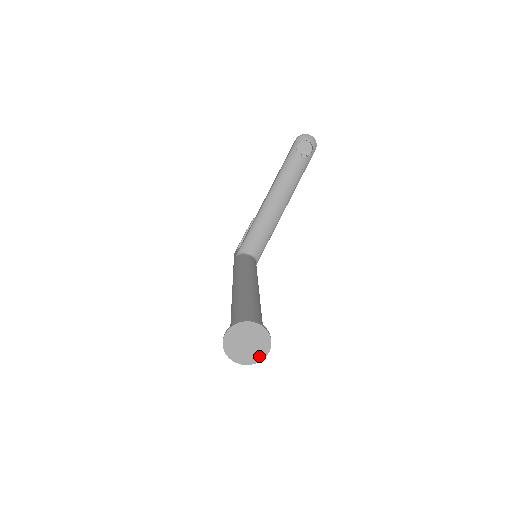
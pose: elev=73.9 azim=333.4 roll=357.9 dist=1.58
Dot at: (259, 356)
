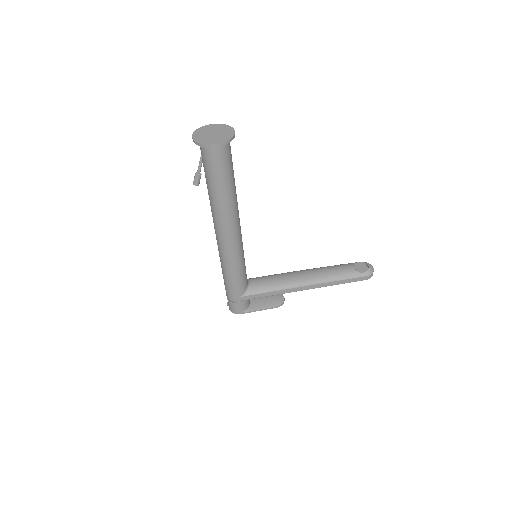
Dot at: (208, 142)
